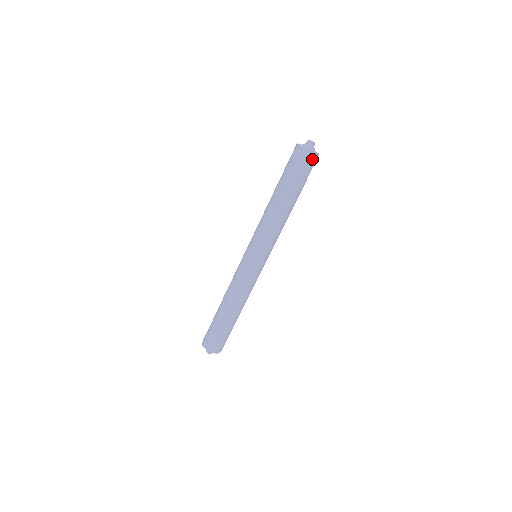
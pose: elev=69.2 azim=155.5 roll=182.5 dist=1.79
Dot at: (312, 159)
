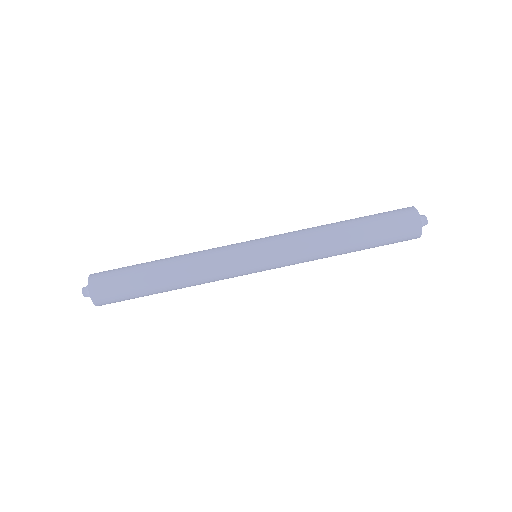
Dot at: (411, 239)
